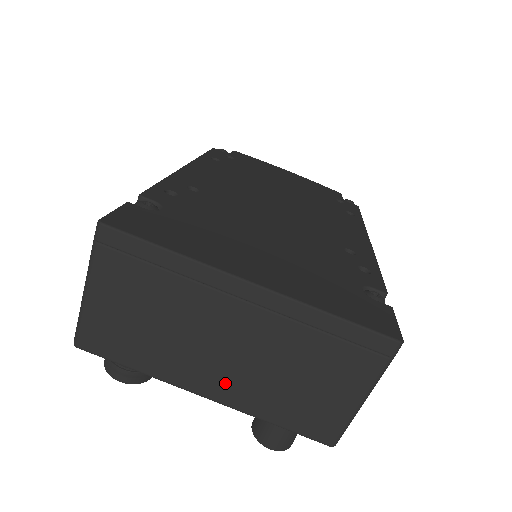
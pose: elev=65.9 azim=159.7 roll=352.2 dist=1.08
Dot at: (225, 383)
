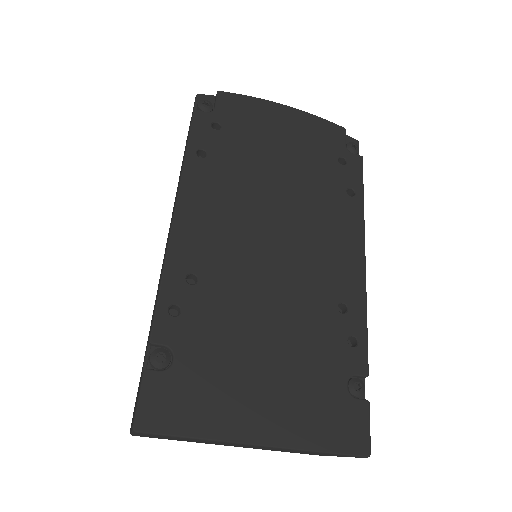
Dot at: occluded
